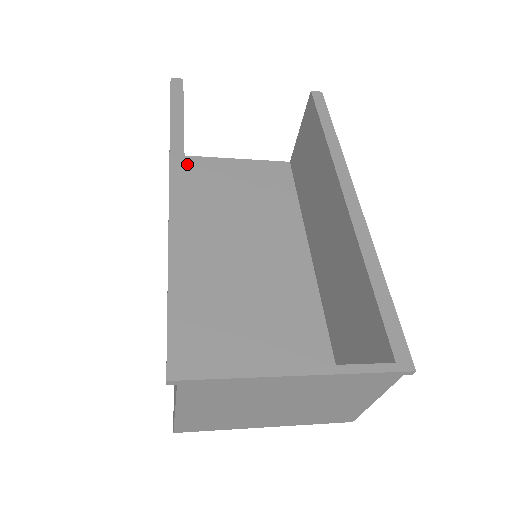
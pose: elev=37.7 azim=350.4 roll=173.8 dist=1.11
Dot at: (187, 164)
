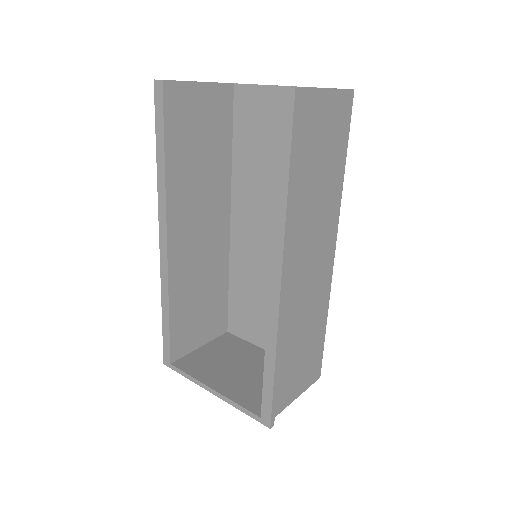
Dot at: (239, 98)
